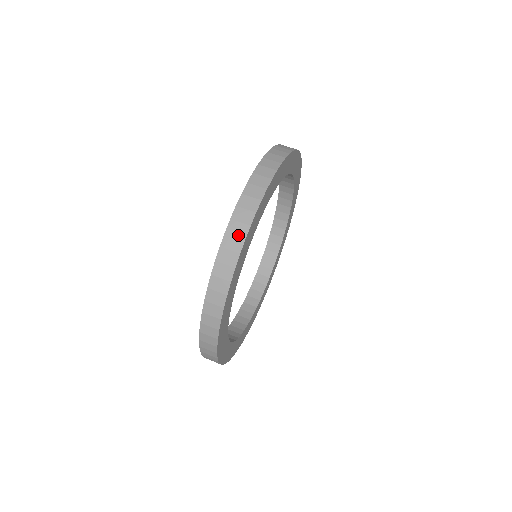
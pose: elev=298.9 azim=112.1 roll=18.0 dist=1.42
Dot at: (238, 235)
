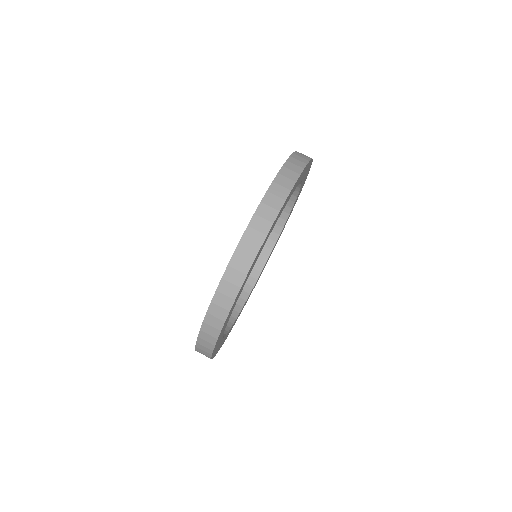
Dot at: (267, 218)
